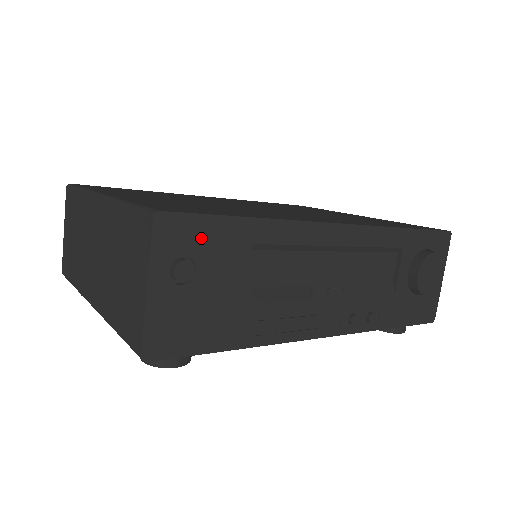
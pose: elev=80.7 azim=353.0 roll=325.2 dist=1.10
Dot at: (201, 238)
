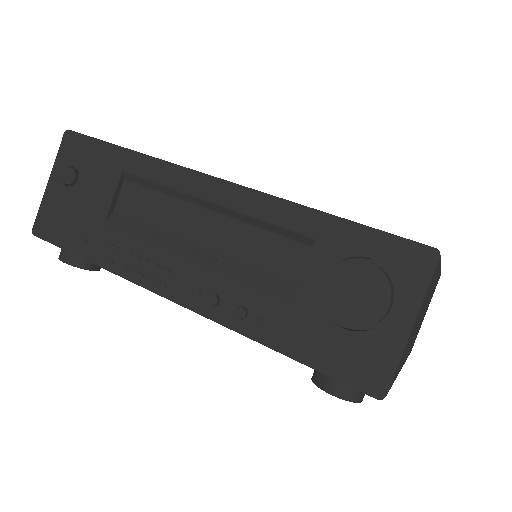
Dot at: (88, 156)
